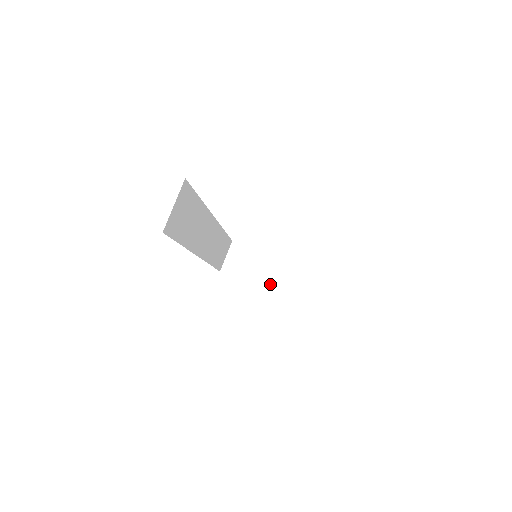
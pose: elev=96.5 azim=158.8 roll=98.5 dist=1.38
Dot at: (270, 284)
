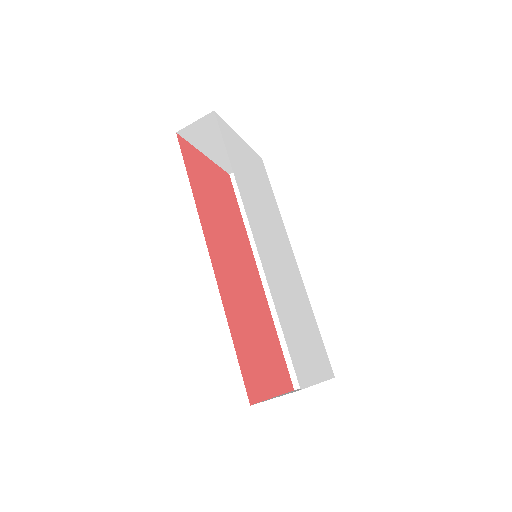
Dot at: (217, 157)
